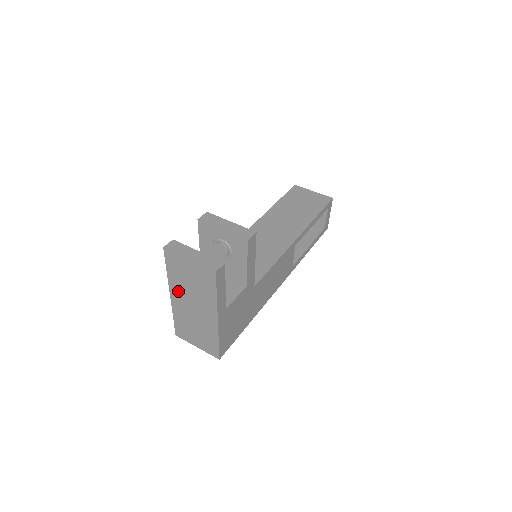
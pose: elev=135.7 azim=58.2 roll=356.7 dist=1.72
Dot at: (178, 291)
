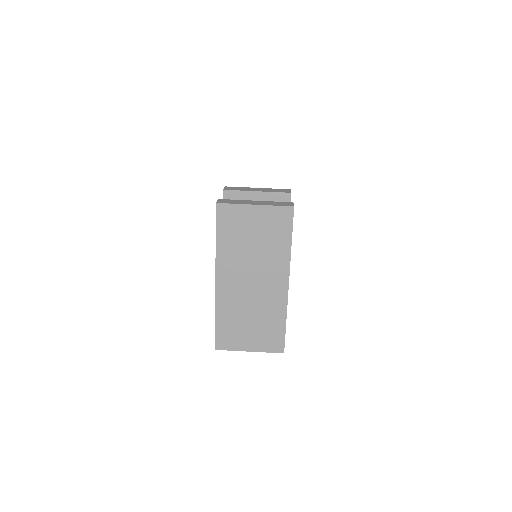
Dot at: (230, 266)
